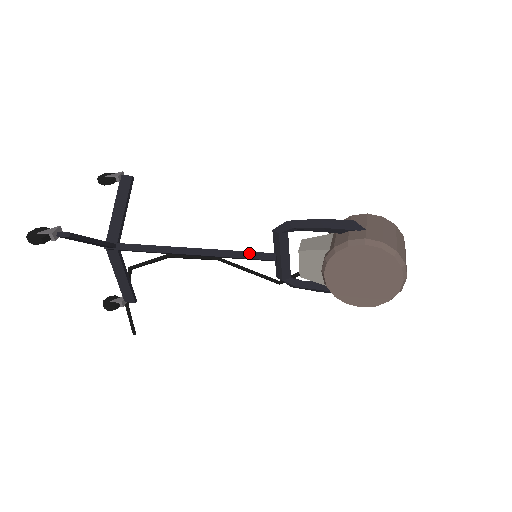
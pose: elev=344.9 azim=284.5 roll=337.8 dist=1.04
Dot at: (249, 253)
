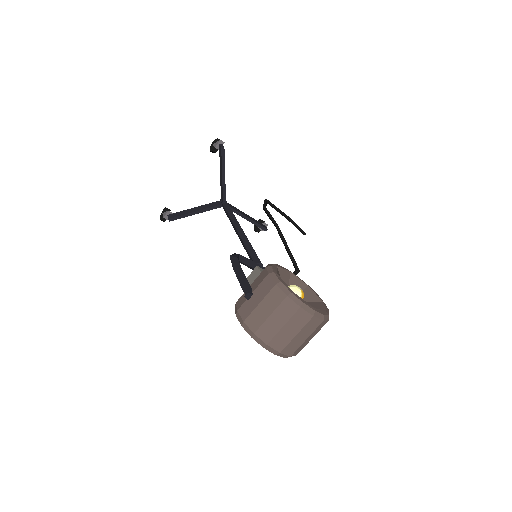
Dot at: (249, 254)
